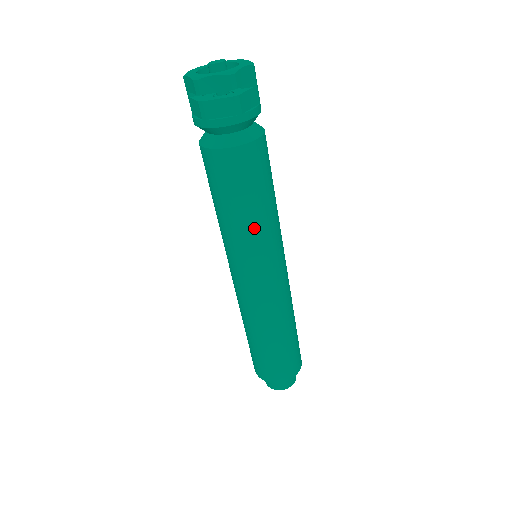
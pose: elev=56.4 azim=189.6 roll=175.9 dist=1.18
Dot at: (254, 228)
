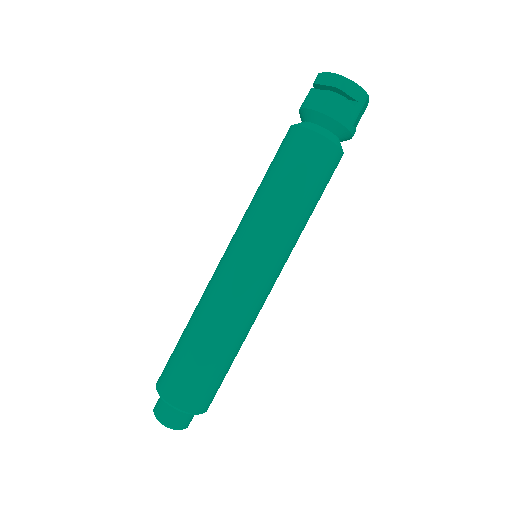
Dot at: (268, 205)
